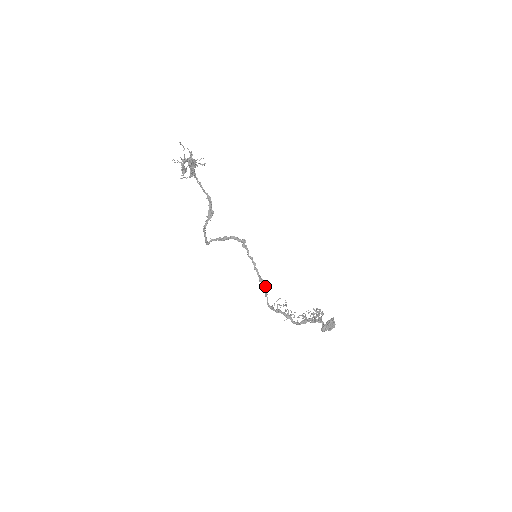
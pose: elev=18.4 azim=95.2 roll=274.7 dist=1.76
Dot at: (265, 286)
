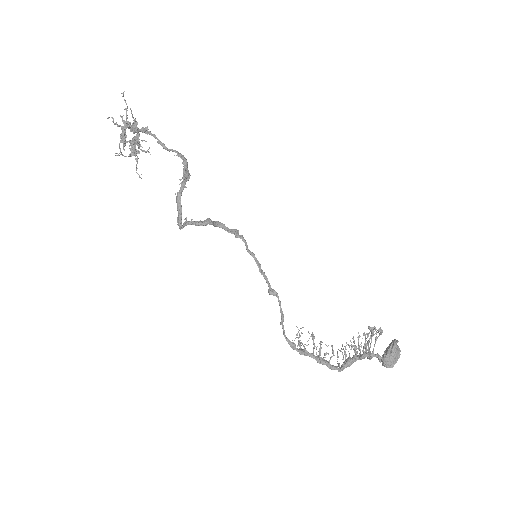
Dot at: (280, 302)
